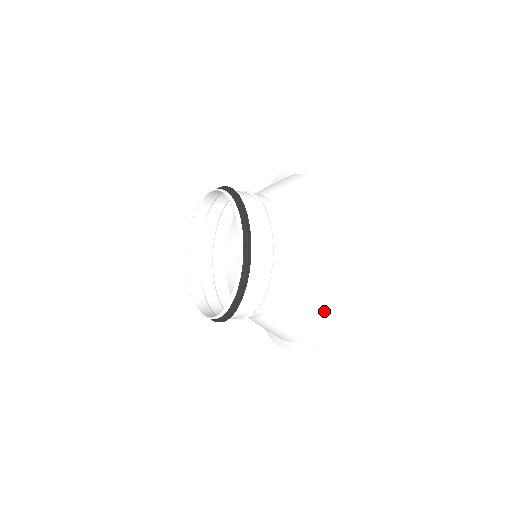
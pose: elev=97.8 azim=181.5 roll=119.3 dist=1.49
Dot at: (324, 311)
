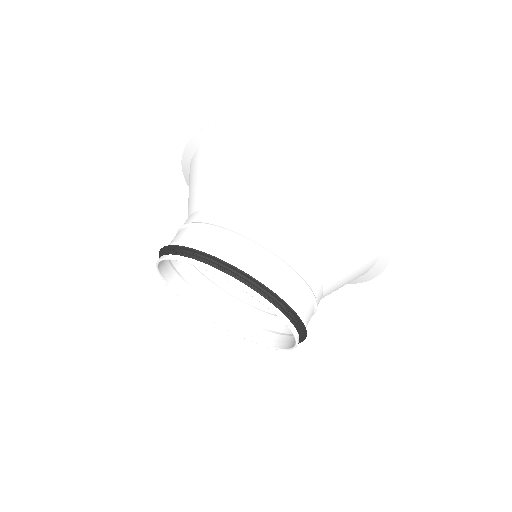
Dot at: (366, 232)
